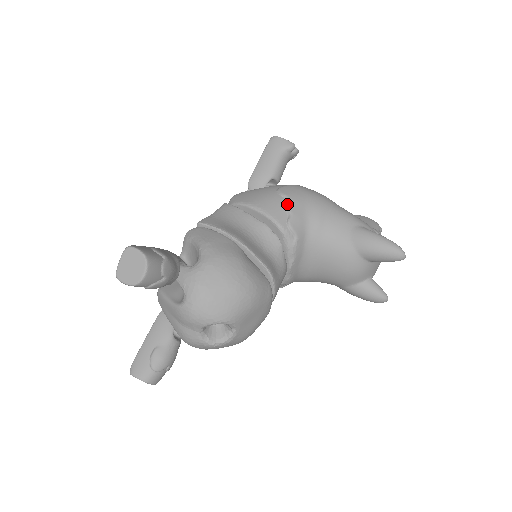
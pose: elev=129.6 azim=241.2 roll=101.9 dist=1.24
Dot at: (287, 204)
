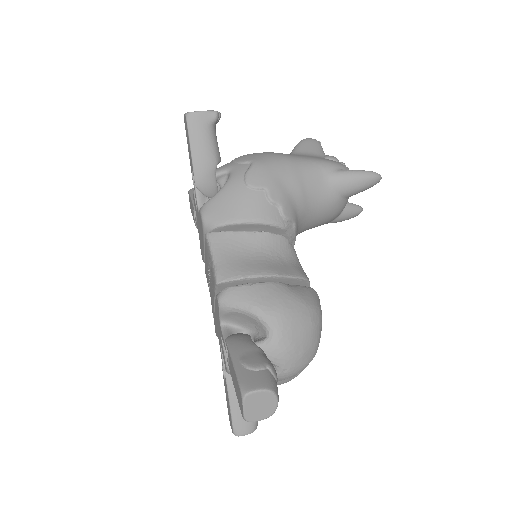
Dot at: (270, 197)
